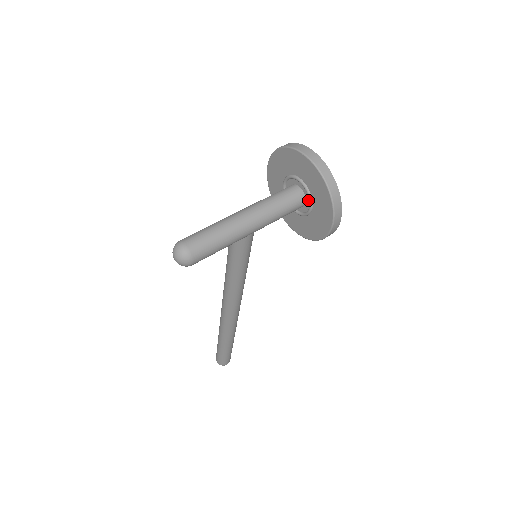
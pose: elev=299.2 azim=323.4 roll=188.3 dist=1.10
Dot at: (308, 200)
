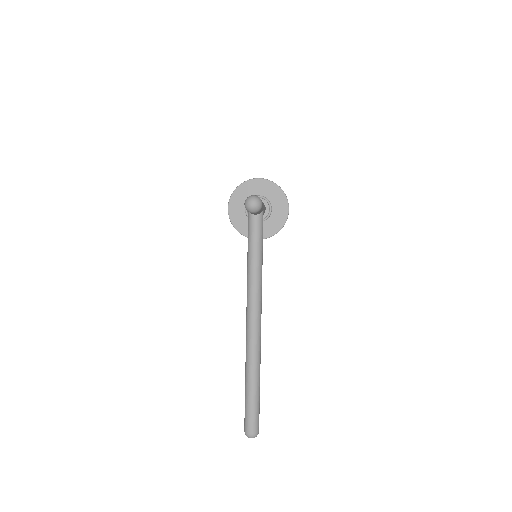
Dot at: (267, 205)
